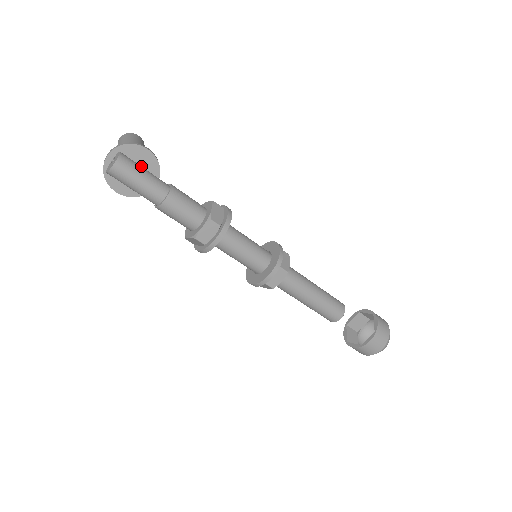
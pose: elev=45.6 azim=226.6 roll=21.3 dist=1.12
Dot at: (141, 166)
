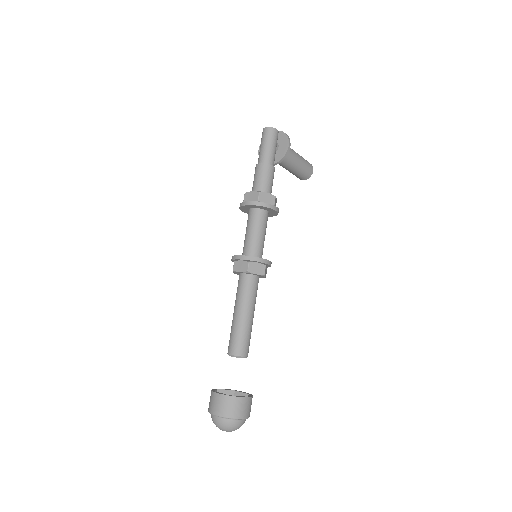
Dot at: (278, 149)
